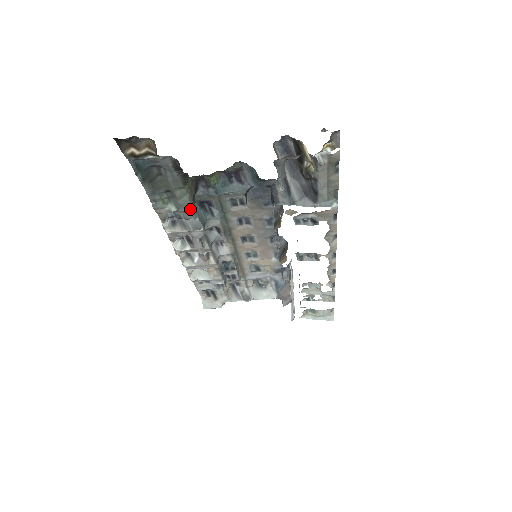
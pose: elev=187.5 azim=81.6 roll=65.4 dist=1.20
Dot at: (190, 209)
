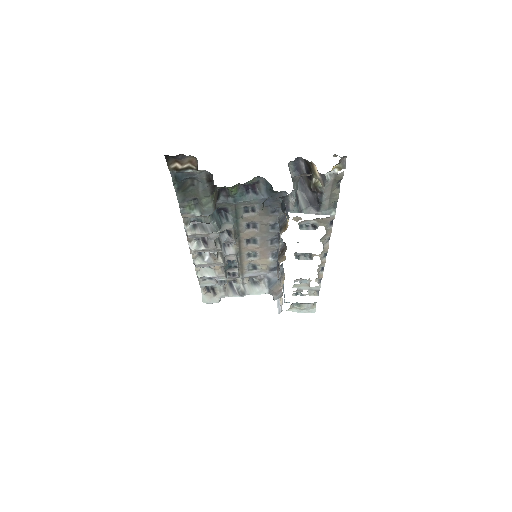
Dot at: occluded
